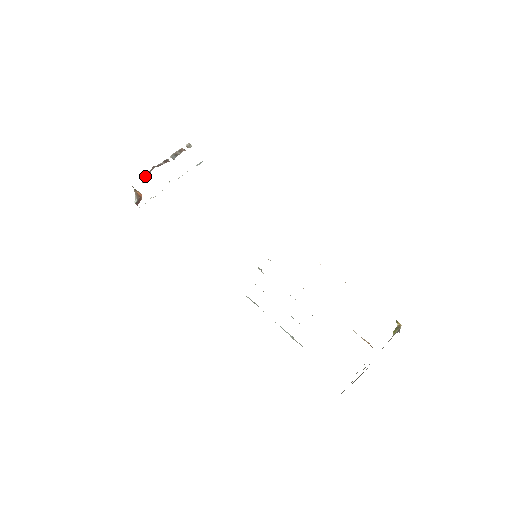
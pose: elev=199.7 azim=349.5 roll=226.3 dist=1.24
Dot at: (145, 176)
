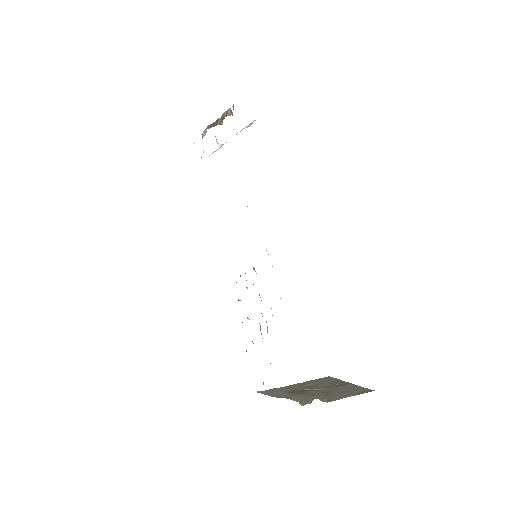
Dot at: (205, 133)
